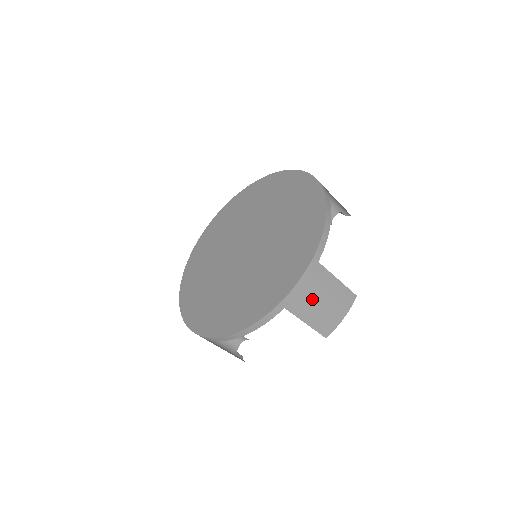
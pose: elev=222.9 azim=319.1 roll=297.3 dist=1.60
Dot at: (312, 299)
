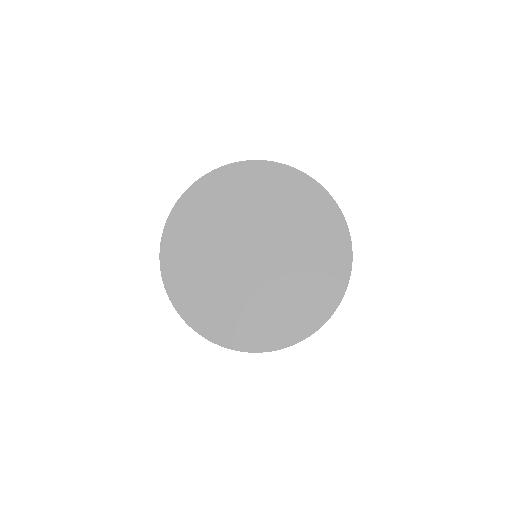
Dot at: occluded
